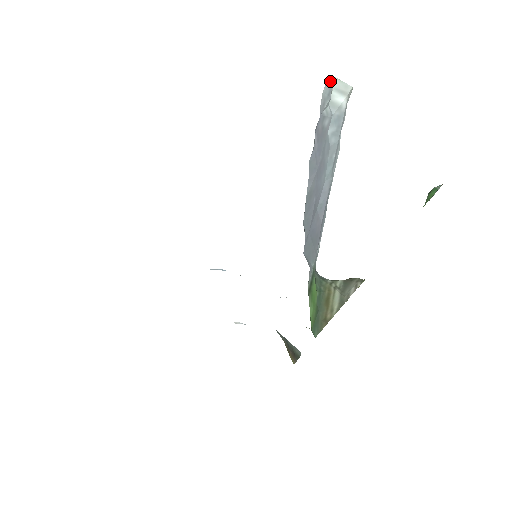
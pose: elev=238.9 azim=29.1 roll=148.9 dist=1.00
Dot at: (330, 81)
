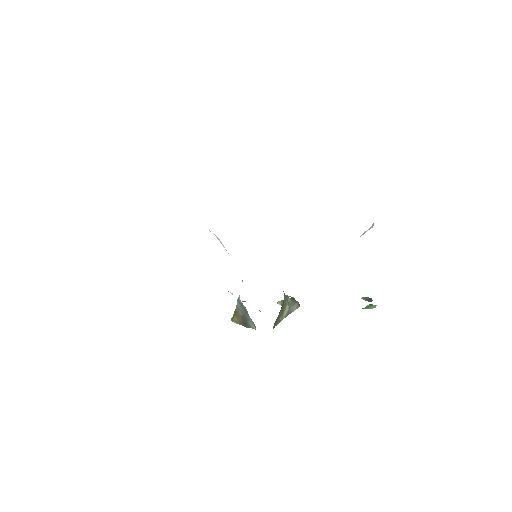
Dot at: occluded
